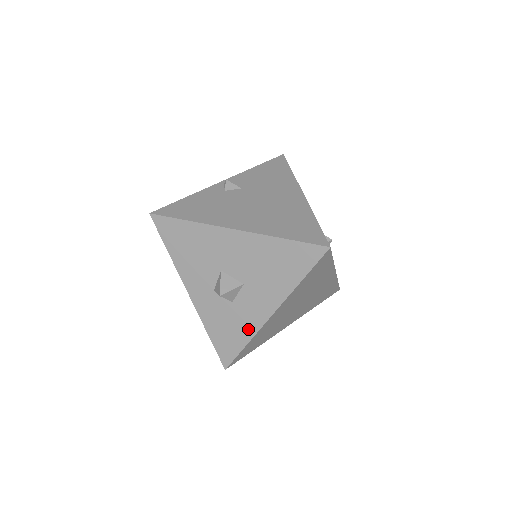
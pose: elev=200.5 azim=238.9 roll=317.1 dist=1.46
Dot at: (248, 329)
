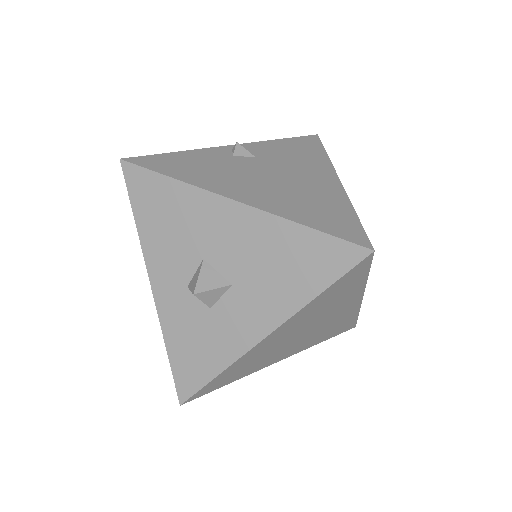
Dot at: (225, 352)
